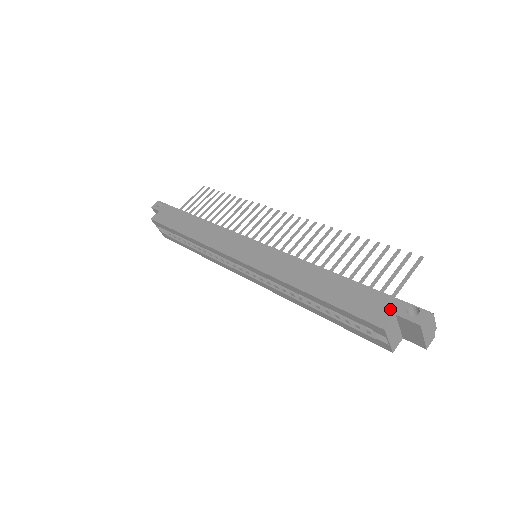
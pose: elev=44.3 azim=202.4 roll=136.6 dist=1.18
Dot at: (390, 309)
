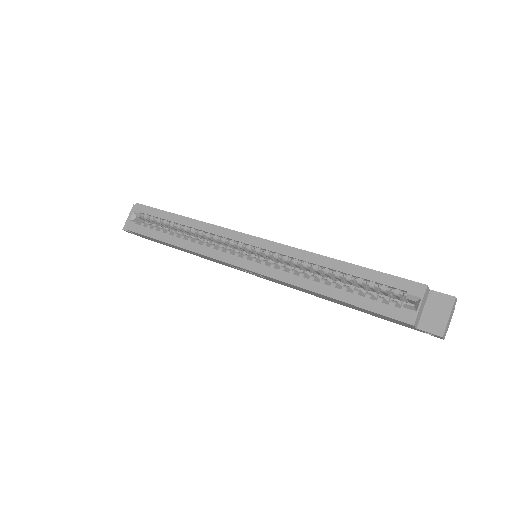
Dot at: occluded
